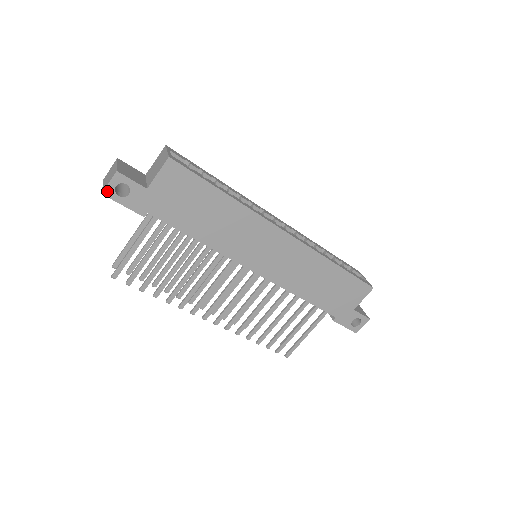
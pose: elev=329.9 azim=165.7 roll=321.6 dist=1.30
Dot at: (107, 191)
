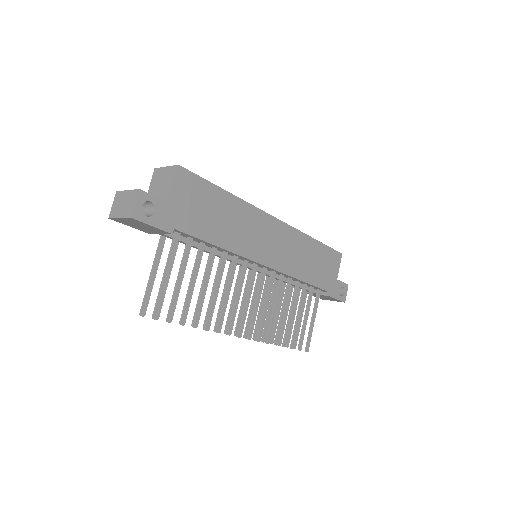
Dot at: (135, 213)
